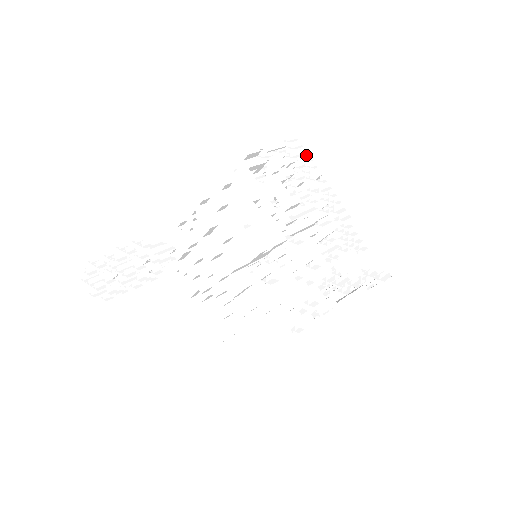
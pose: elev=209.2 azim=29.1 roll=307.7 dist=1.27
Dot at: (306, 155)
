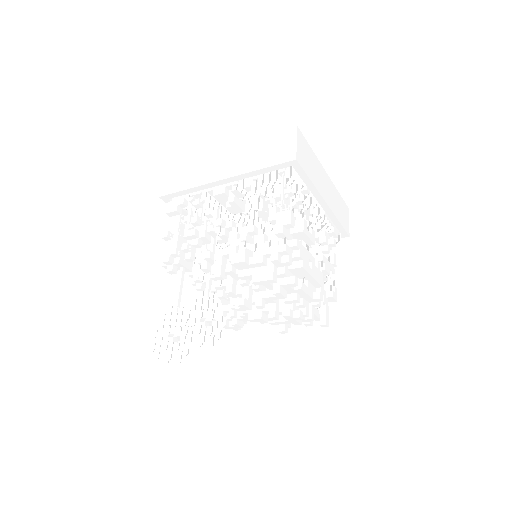
Dot at: (301, 181)
